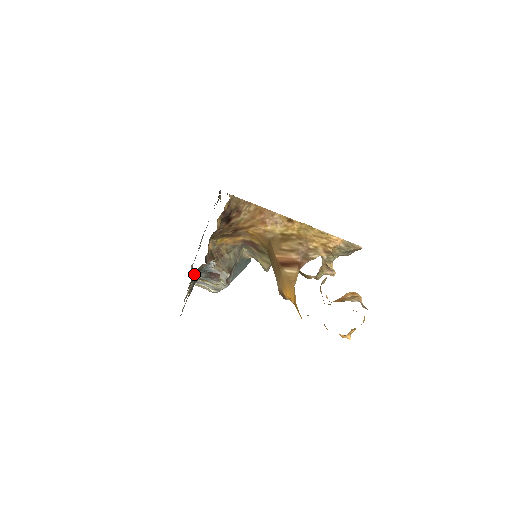
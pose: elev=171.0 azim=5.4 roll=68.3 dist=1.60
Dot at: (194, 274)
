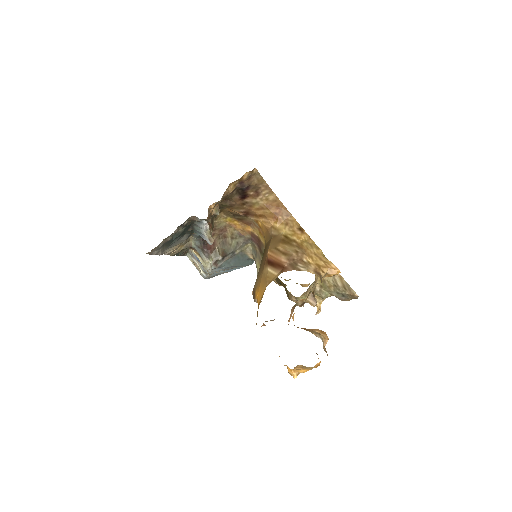
Dot at: occluded
